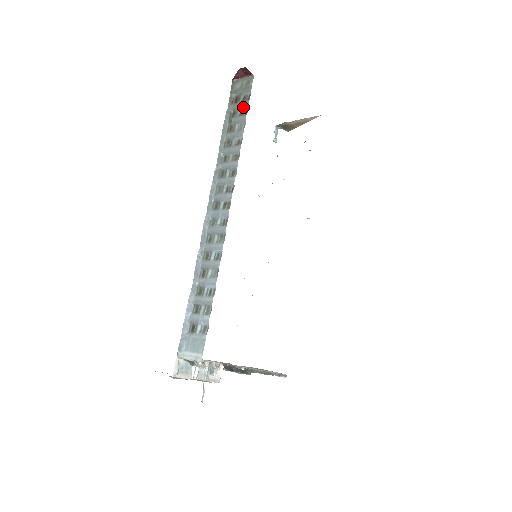
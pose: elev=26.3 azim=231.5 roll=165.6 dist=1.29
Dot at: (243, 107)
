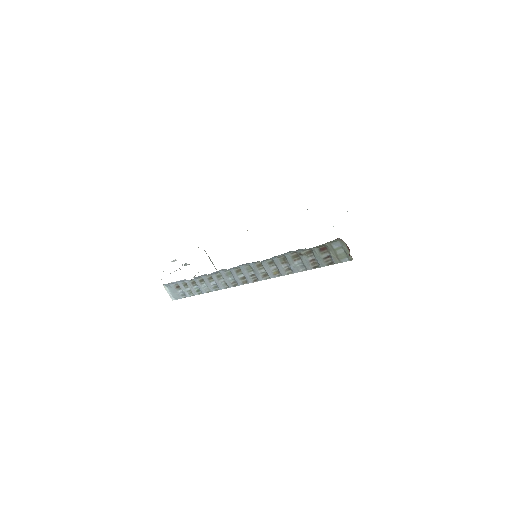
Dot at: (318, 262)
